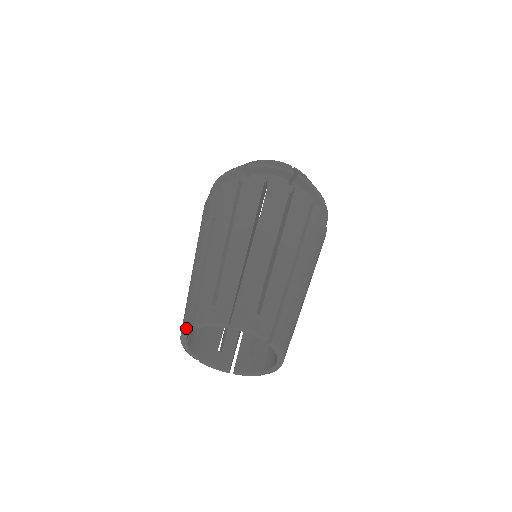
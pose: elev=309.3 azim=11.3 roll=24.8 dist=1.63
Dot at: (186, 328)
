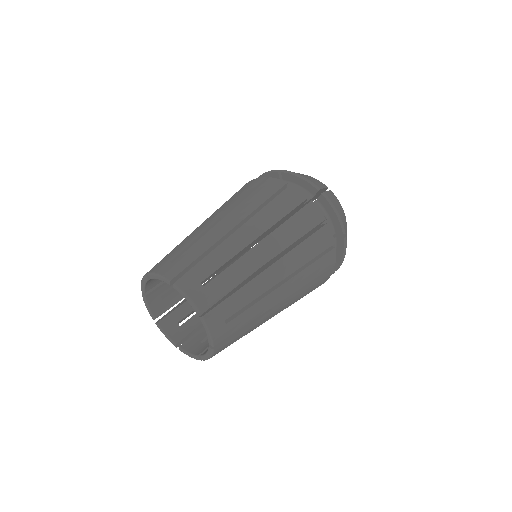
Dot at: (143, 298)
